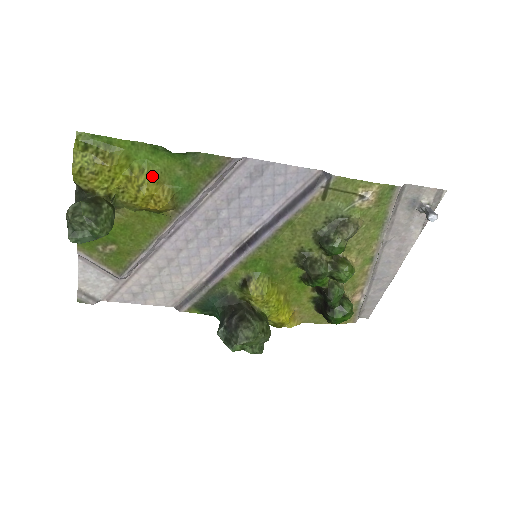
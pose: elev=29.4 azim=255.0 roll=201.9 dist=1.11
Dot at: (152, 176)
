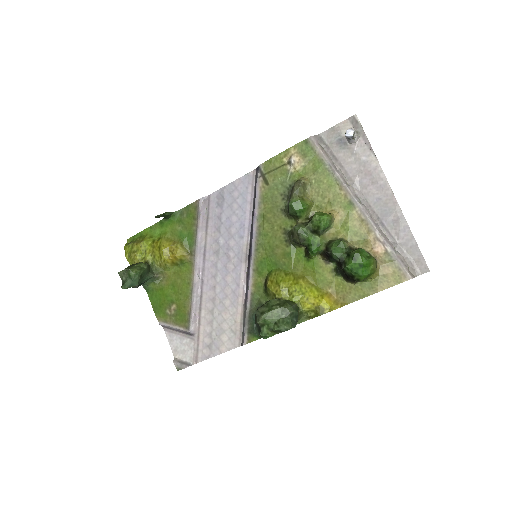
Dot at: (165, 239)
